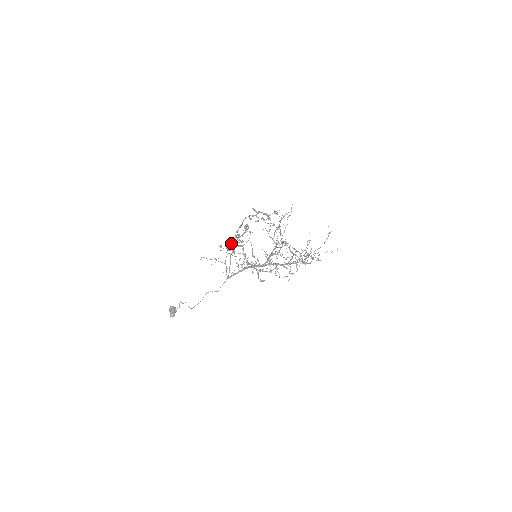
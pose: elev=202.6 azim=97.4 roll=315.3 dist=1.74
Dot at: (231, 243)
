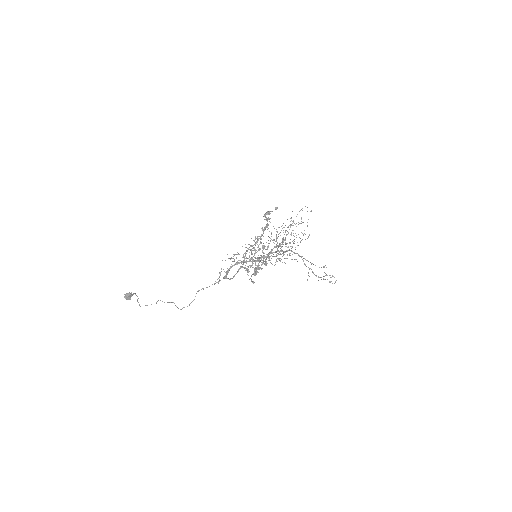
Dot at: occluded
